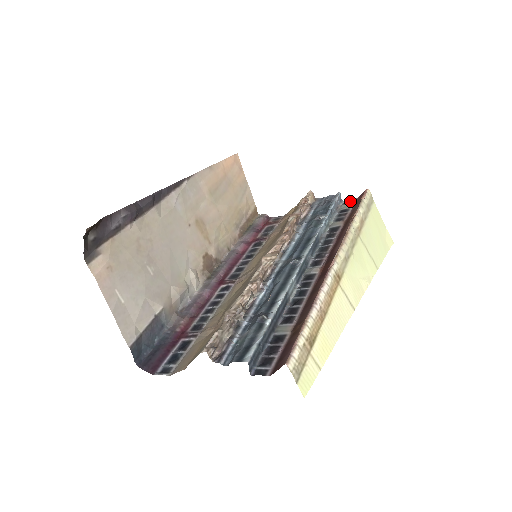
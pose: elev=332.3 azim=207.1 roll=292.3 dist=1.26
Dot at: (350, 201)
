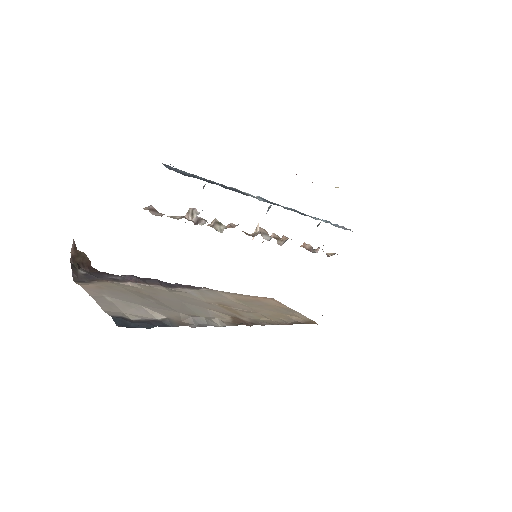
Dot at: occluded
